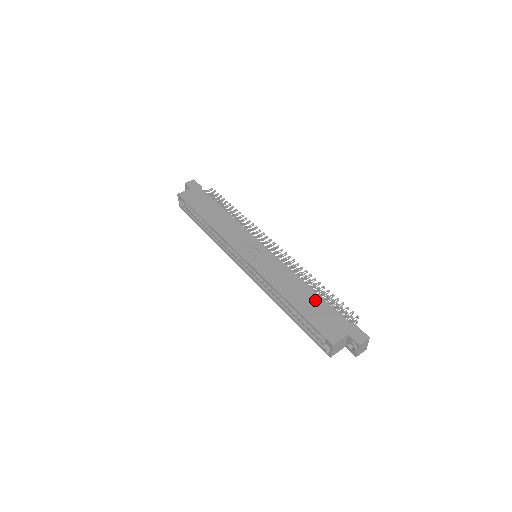
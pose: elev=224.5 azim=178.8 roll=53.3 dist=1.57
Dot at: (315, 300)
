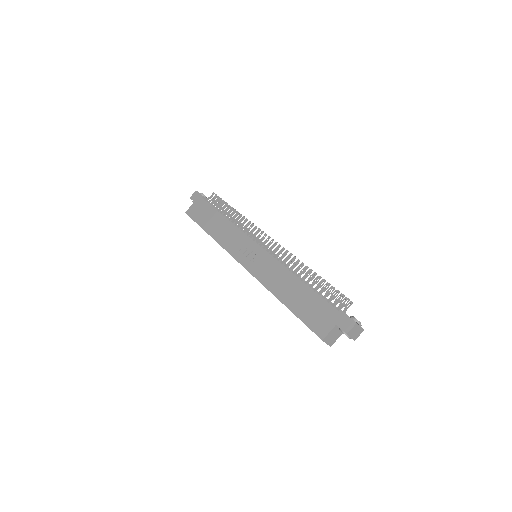
Dot at: (305, 294)
